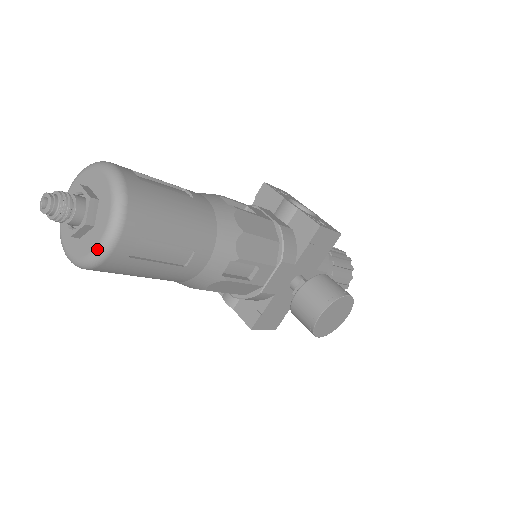
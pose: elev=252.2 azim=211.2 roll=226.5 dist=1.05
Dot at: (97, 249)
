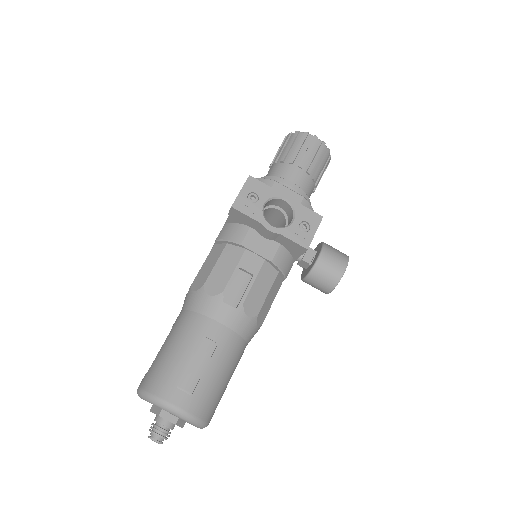
Dot at: occluded
